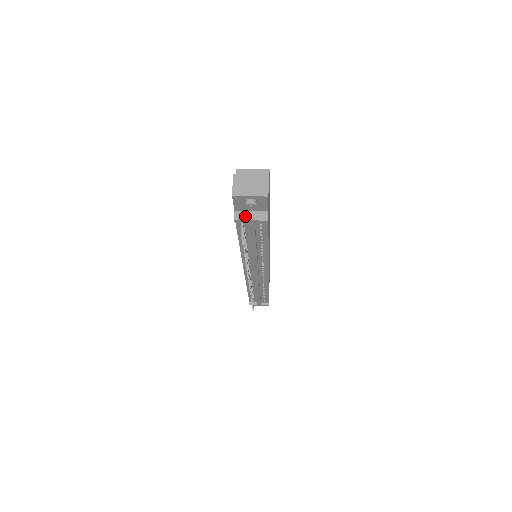
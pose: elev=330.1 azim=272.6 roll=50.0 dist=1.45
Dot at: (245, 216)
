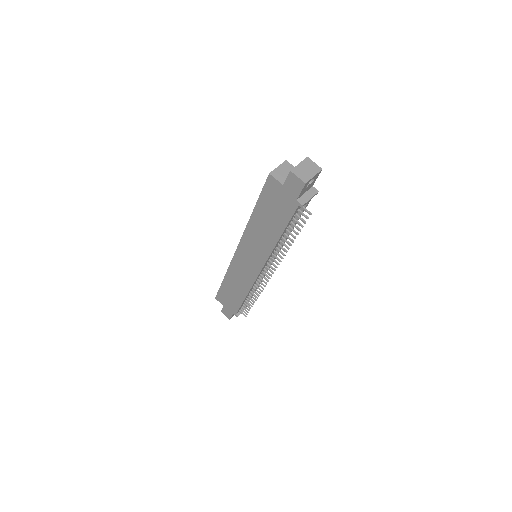
Dot at: (305, 199)
